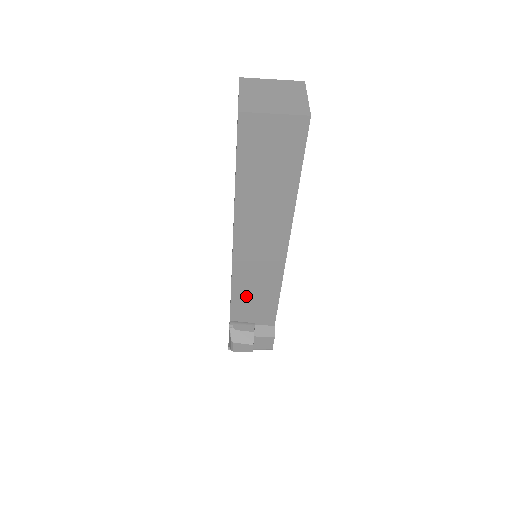
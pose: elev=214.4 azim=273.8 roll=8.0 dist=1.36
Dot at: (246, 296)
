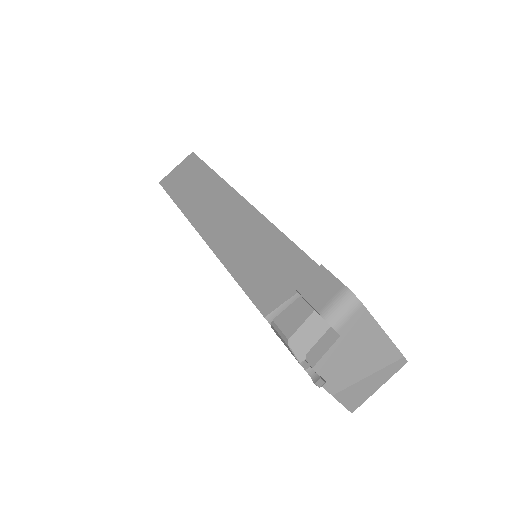
Dot at: (252, 268)
